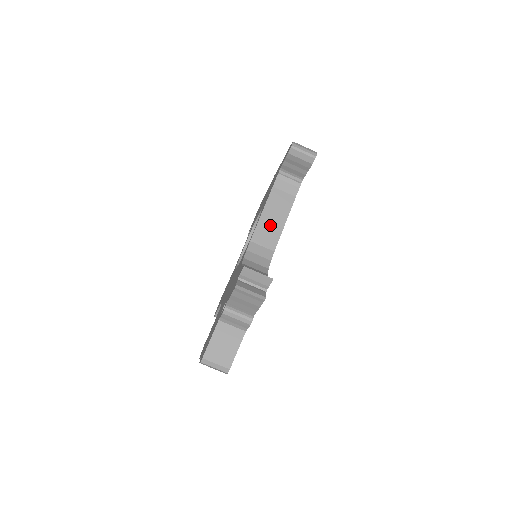
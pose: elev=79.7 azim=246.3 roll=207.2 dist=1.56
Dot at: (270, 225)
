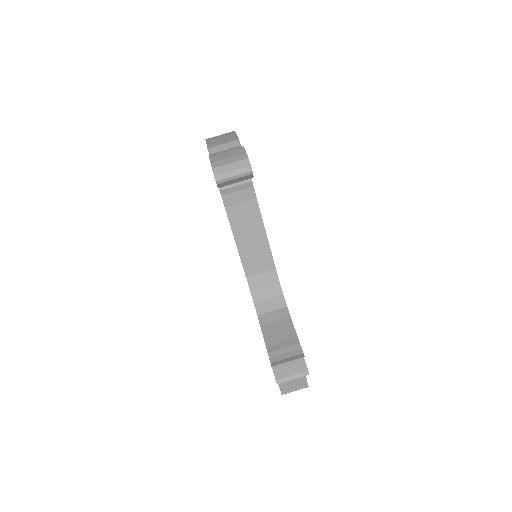
Dot at: (253, 248)
